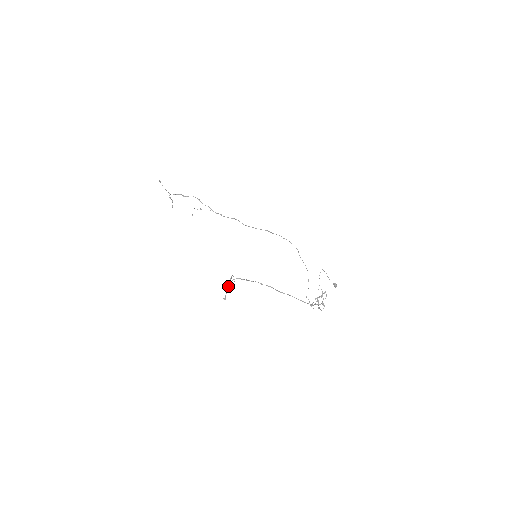
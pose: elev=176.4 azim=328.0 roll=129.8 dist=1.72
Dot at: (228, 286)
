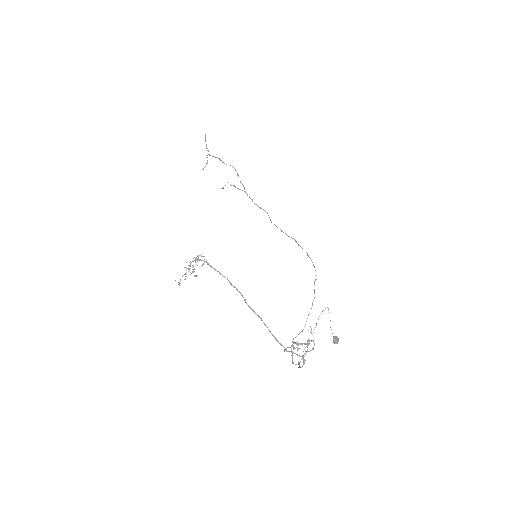
Dot at: occluded
